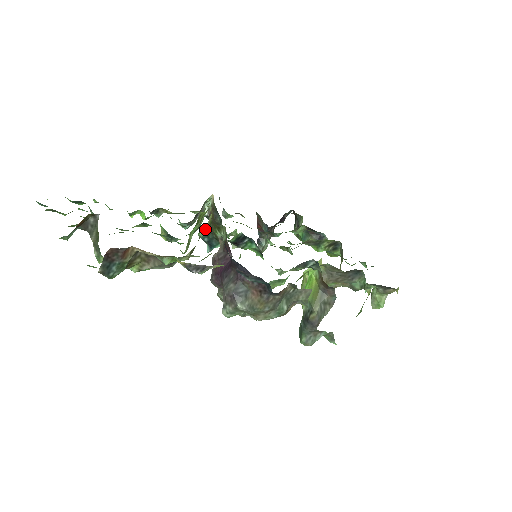
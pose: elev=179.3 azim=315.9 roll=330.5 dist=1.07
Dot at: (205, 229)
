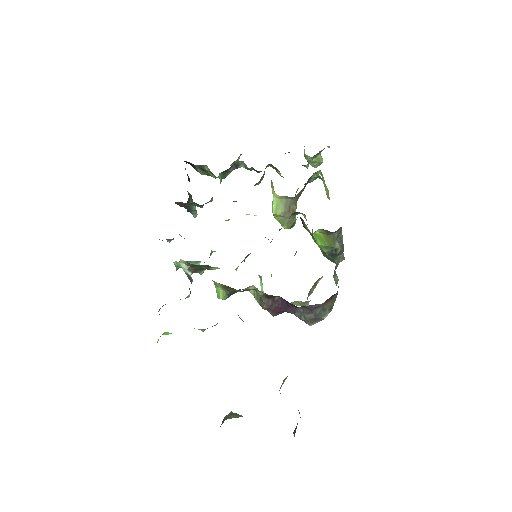
Dot at: (224, 294)
